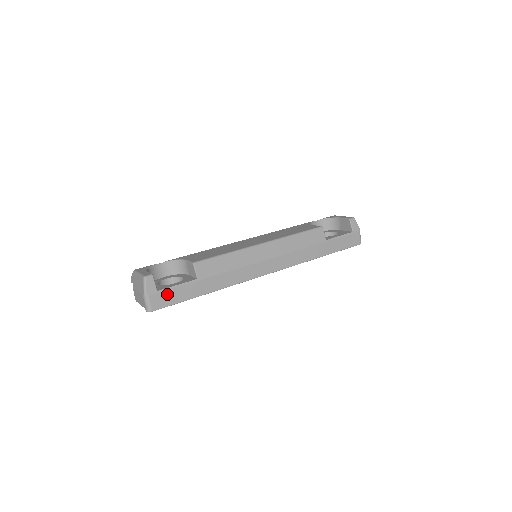
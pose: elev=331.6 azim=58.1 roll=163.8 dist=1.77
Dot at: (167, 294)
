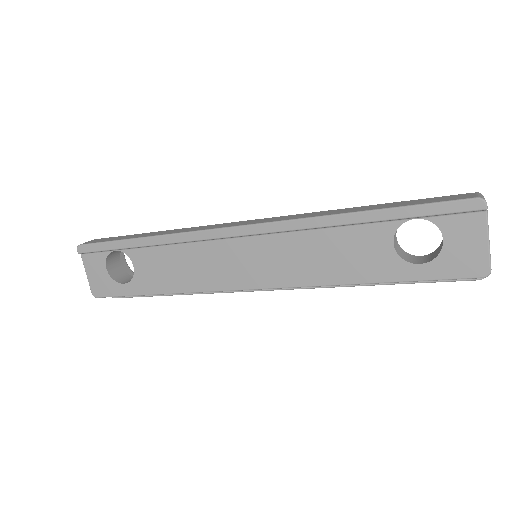
Dot at: occluded
